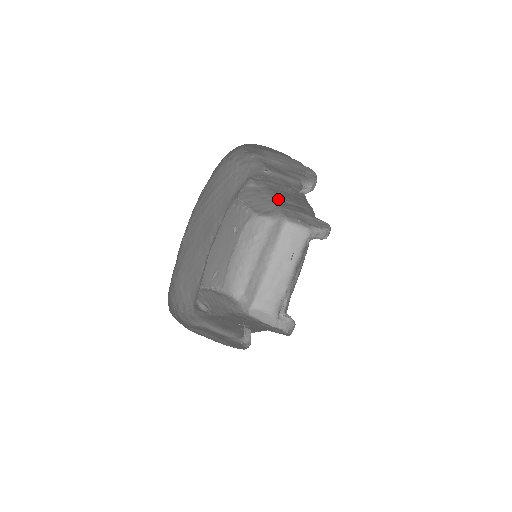
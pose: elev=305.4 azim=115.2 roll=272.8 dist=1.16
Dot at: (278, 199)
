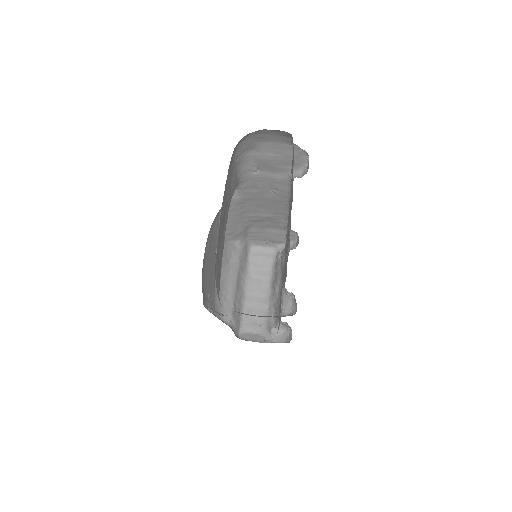
Dot at: (252, 214)
